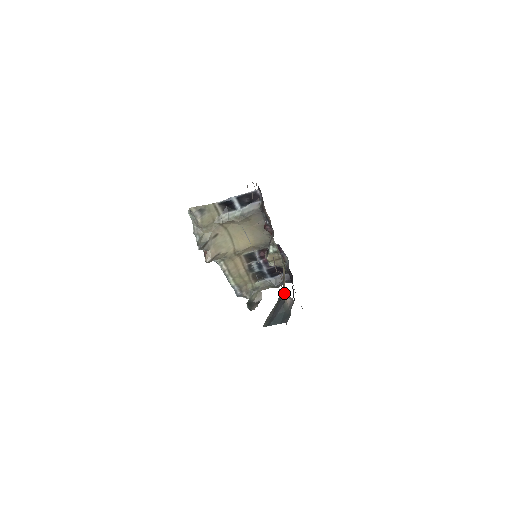
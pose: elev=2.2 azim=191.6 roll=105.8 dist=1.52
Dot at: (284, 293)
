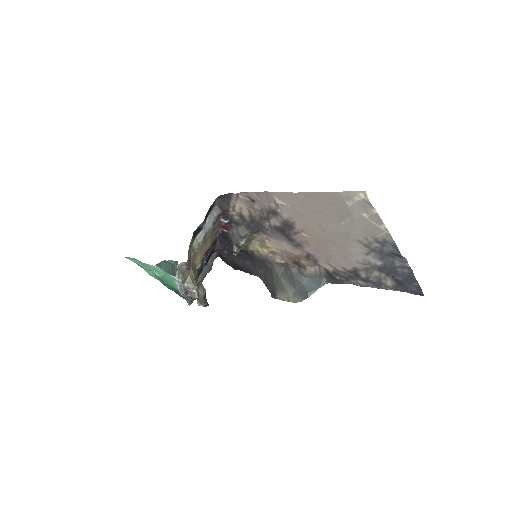
Dot at: (307, 266)
